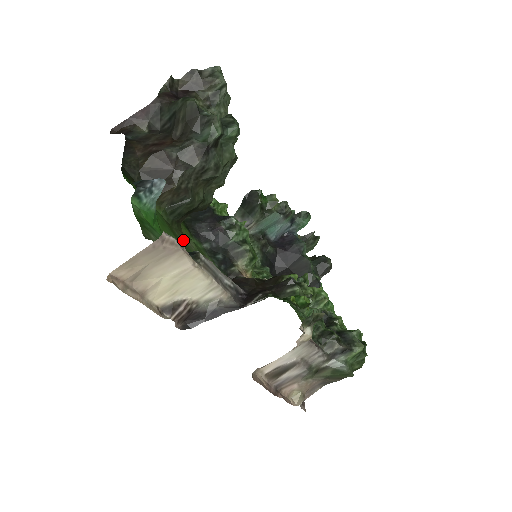
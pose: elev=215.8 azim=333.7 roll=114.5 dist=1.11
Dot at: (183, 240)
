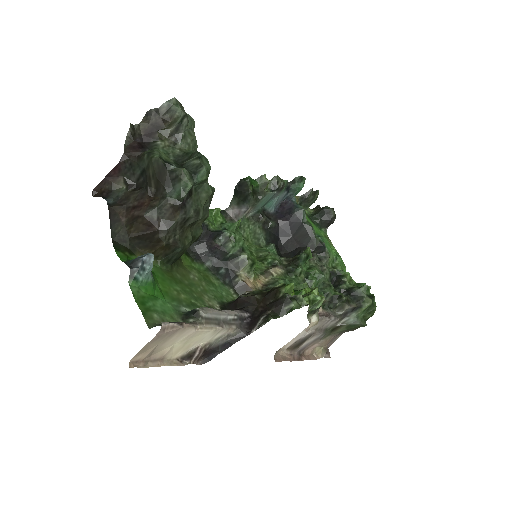
Dot at: (185, 278)
